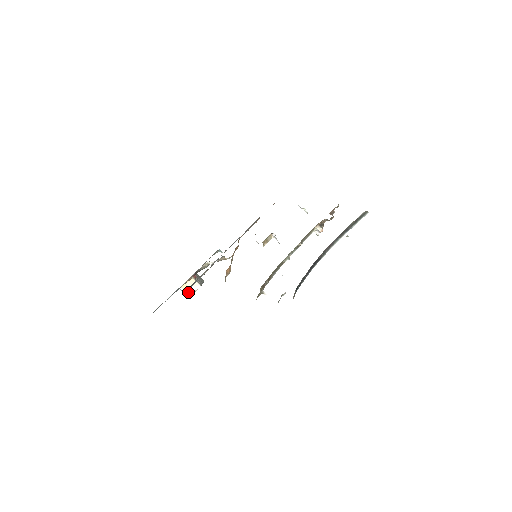
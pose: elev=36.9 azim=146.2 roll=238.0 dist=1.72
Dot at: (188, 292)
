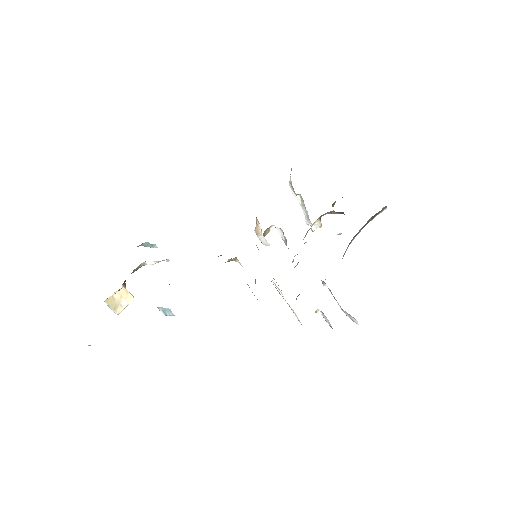
Dot at: (114, 309)
